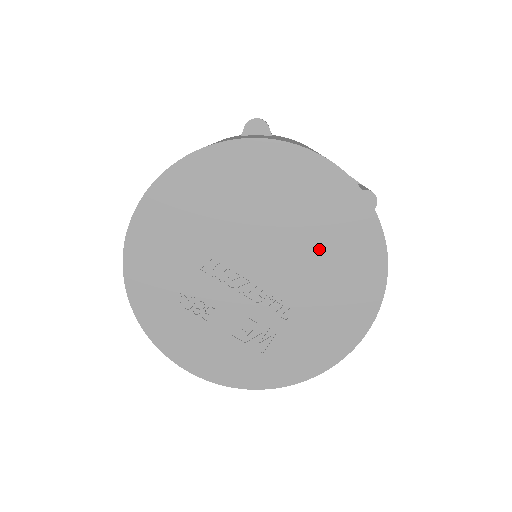
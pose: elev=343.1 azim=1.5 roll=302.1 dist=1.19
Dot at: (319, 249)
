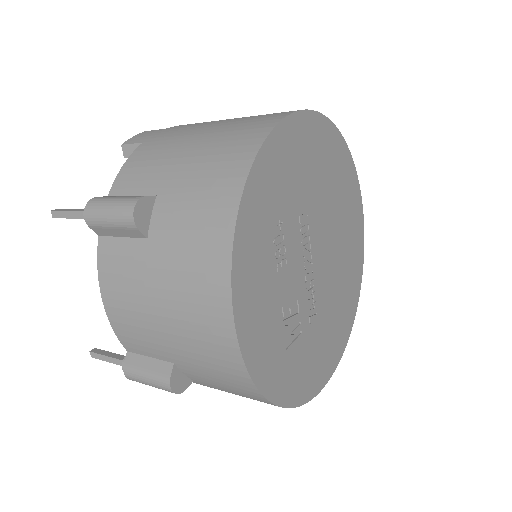
Dot at: (342, 277)
